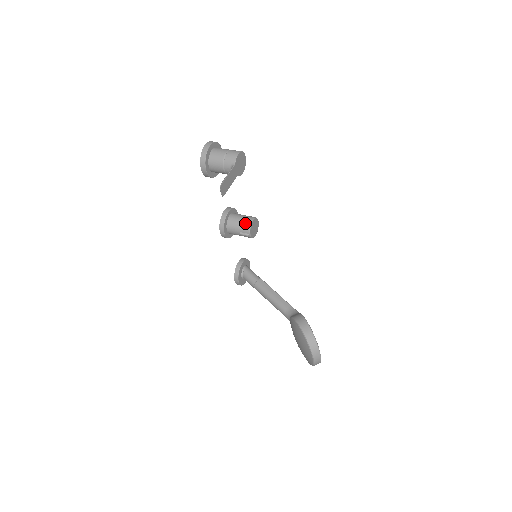
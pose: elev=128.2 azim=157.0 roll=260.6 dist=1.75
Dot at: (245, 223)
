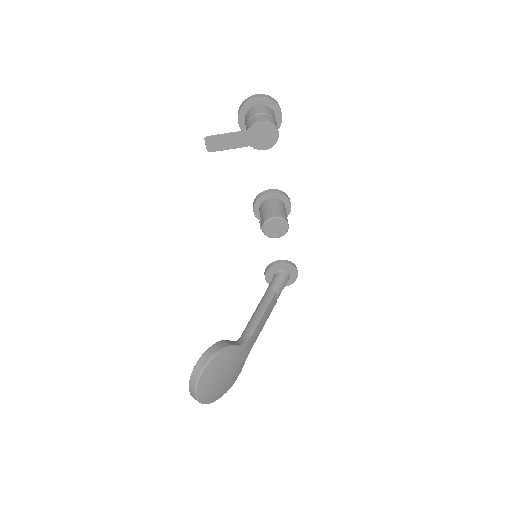
Dot at: (267, 214)
